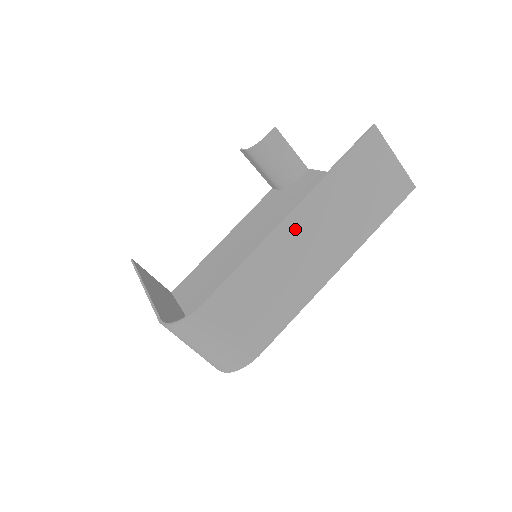
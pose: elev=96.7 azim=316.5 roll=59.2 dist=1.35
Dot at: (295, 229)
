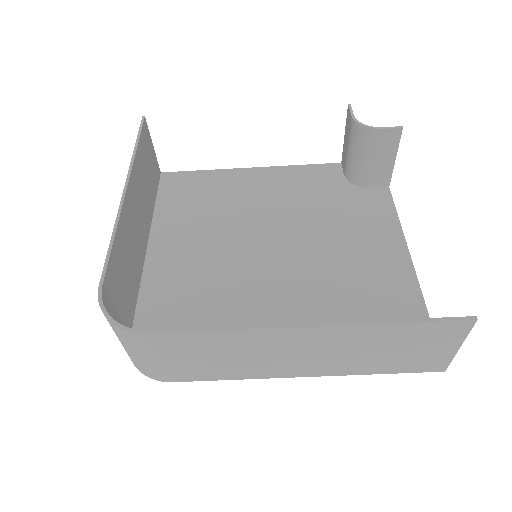
Dot at: (299, 338)
